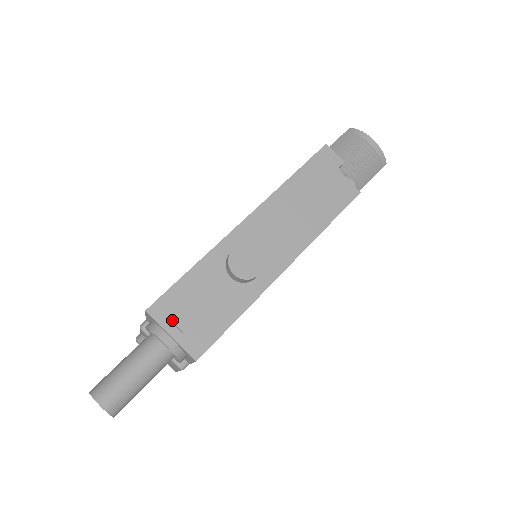
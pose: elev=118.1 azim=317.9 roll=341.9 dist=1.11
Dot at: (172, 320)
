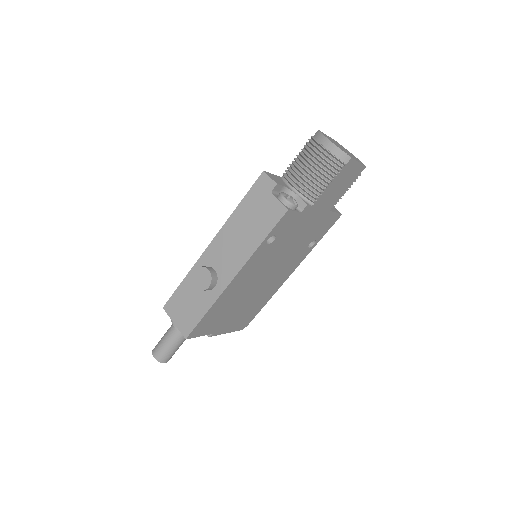
Dot at: (174, 314)
